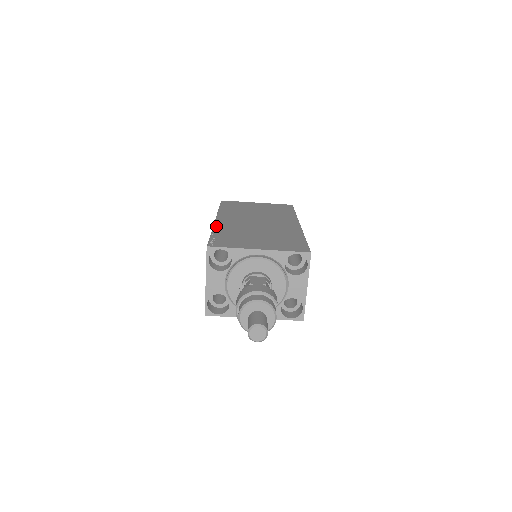
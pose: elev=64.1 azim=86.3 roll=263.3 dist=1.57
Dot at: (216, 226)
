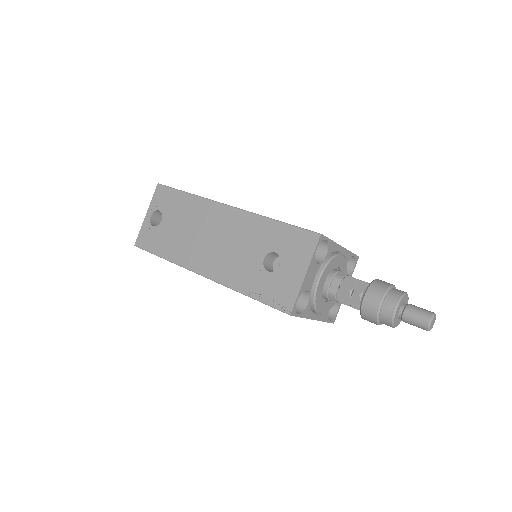
Dot at: occluded
